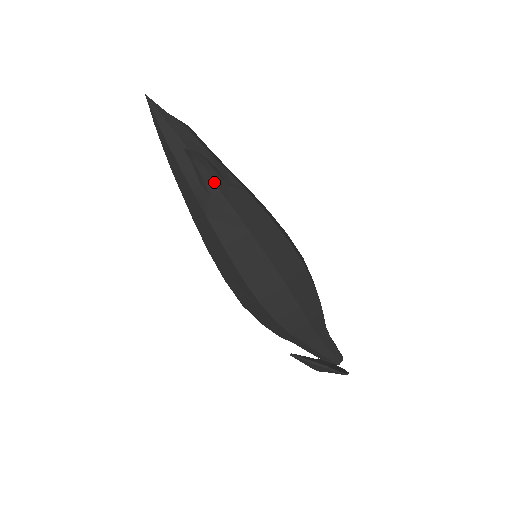
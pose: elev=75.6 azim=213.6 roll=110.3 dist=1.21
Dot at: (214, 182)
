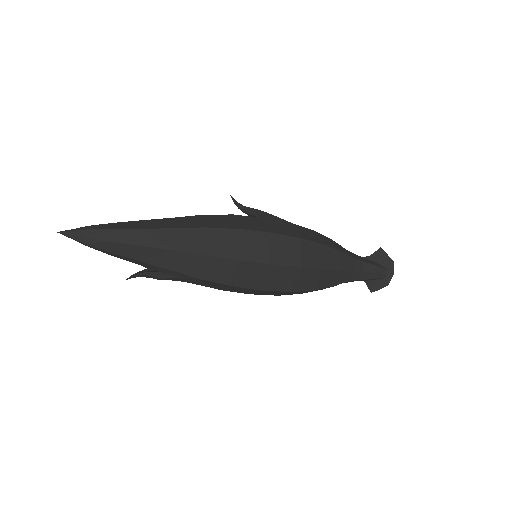
Dot at: occluded
